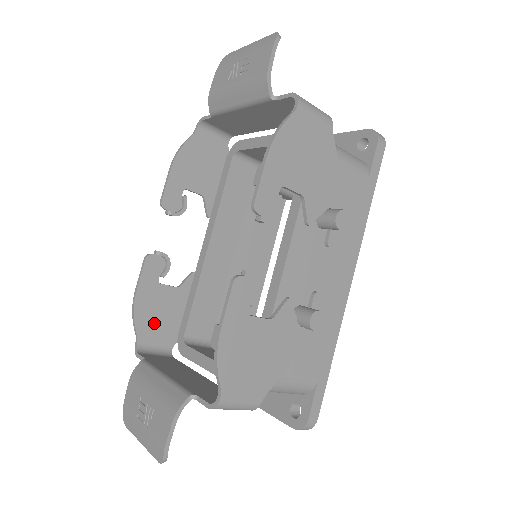
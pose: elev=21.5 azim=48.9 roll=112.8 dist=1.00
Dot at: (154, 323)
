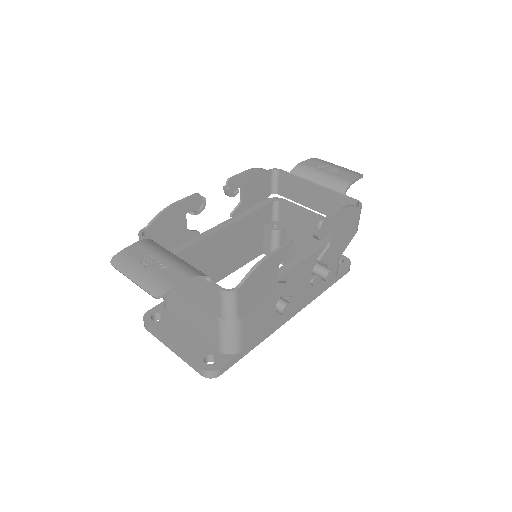
Dot at: (161, 231)
